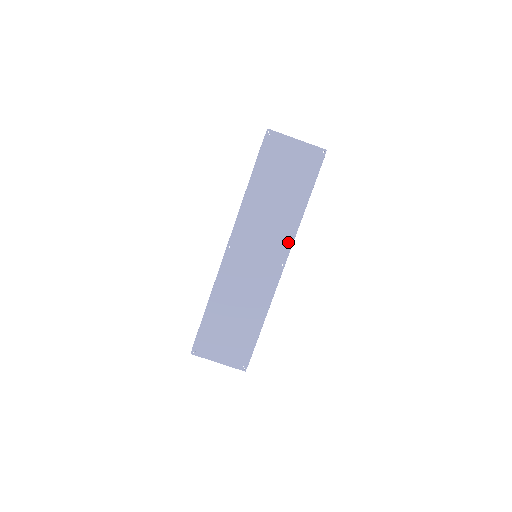
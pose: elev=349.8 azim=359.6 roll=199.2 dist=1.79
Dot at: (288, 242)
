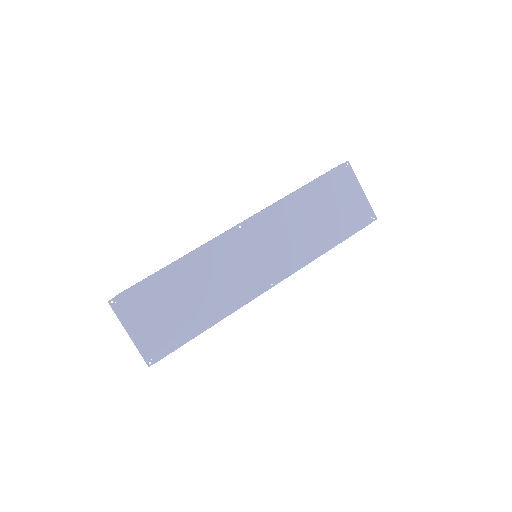
Dot at: (293, 267)
